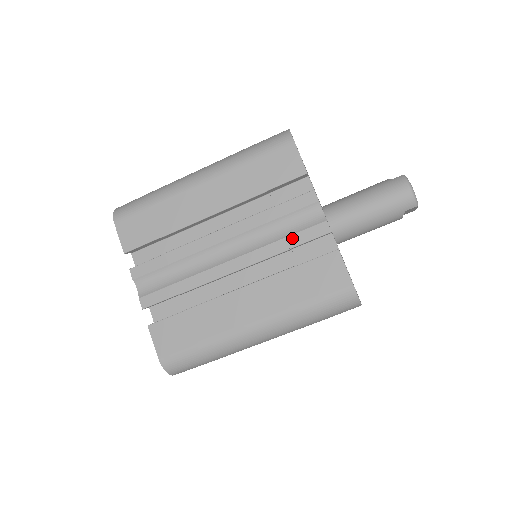
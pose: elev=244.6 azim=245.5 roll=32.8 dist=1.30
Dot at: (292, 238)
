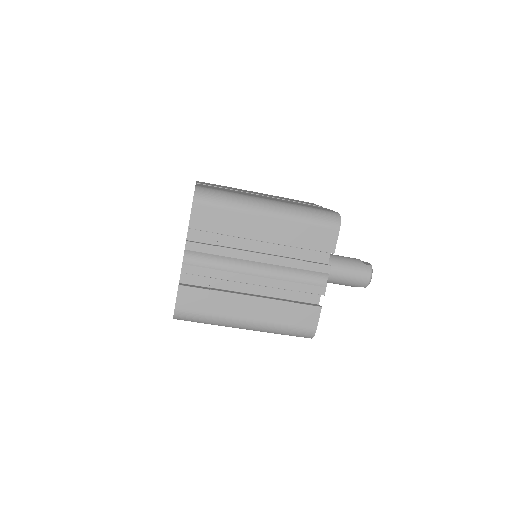
Dot at: (301, 286)
